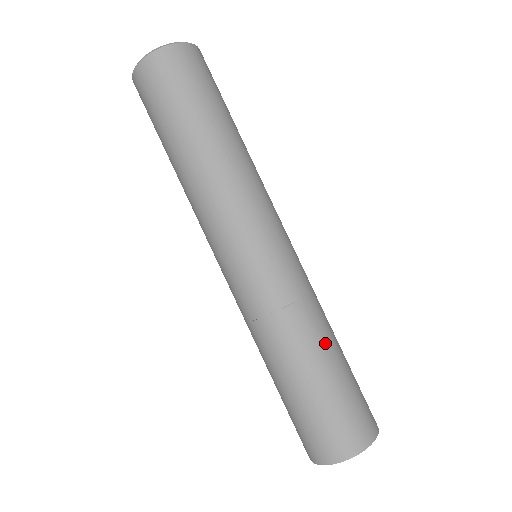
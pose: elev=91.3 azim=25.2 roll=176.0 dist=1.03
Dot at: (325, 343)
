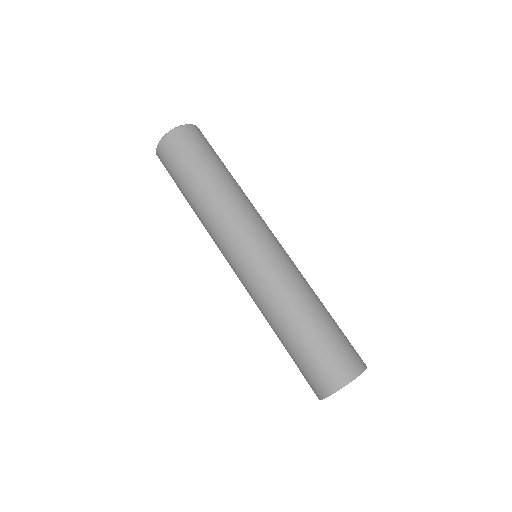
Dot at: (305, 310)
